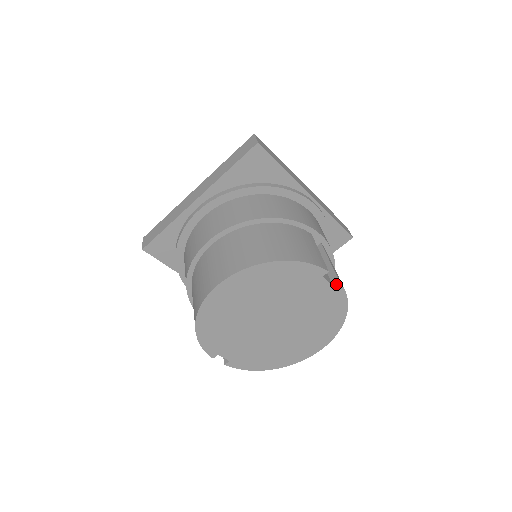
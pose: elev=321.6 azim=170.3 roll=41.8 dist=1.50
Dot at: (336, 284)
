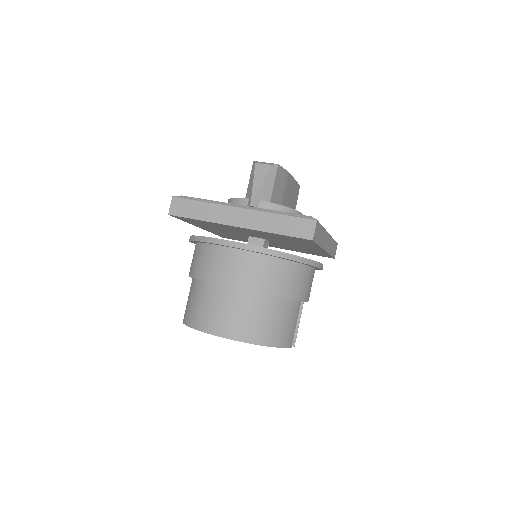
Dot at: occluded
